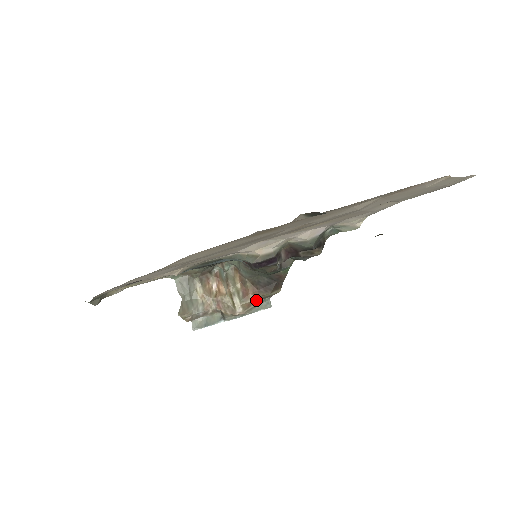
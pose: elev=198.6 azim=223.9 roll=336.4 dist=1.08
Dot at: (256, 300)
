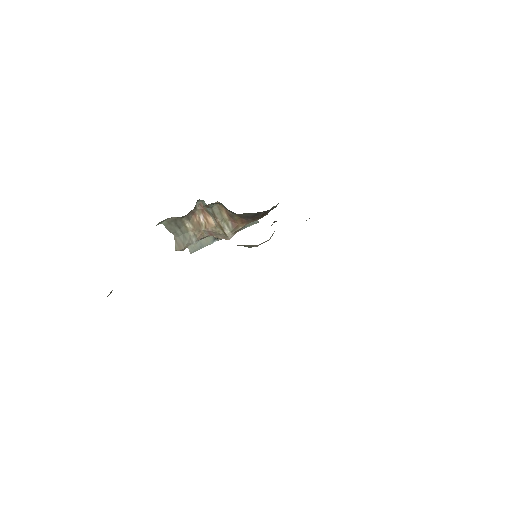
Dot at: (245, 225)
